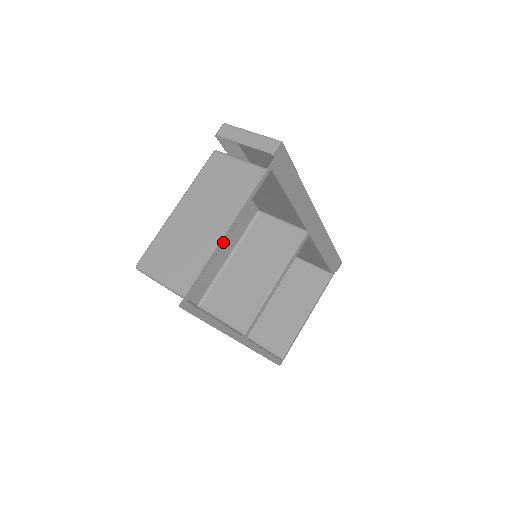
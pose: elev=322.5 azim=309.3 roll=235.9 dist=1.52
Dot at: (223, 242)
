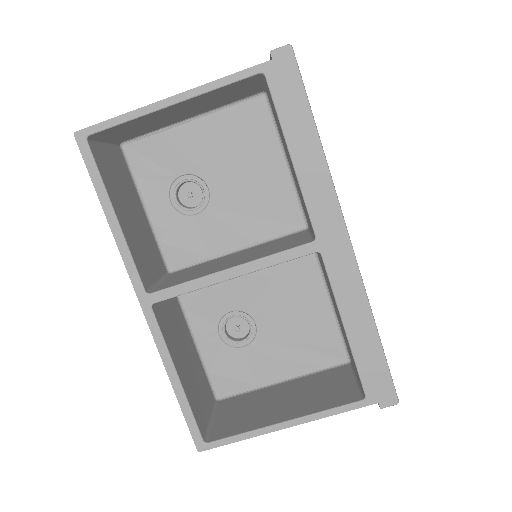
Dot at: (158, 108)
